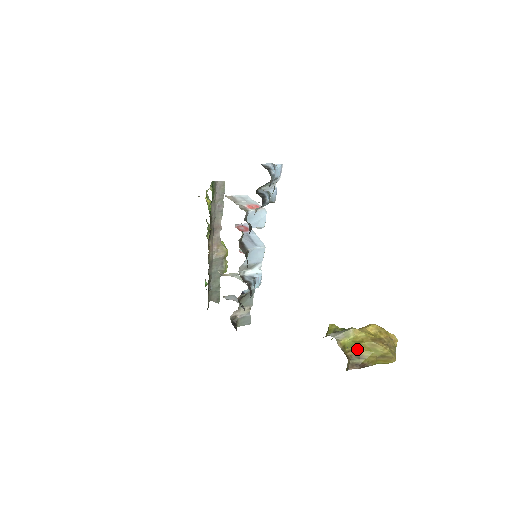
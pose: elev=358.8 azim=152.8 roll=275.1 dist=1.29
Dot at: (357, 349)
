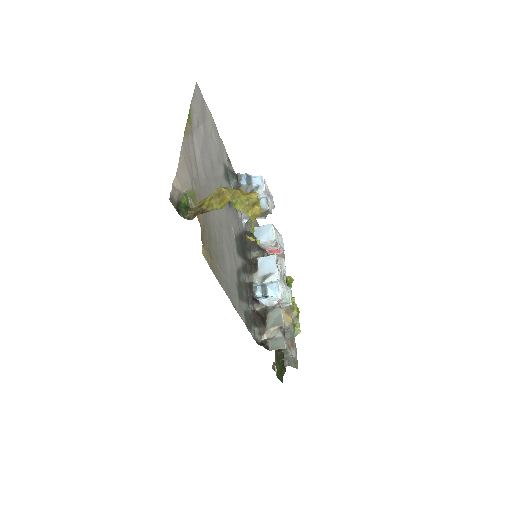
Dot at: (200, 201)
